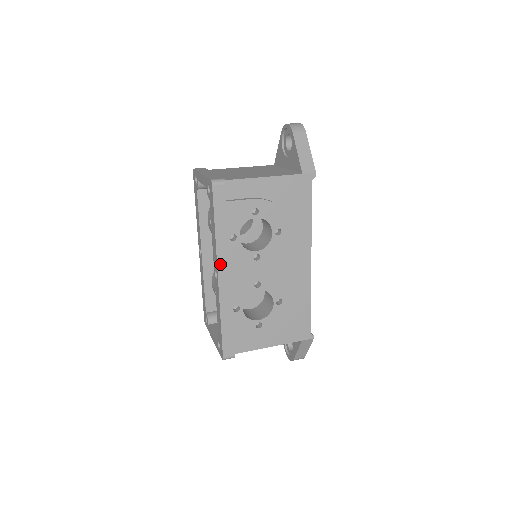
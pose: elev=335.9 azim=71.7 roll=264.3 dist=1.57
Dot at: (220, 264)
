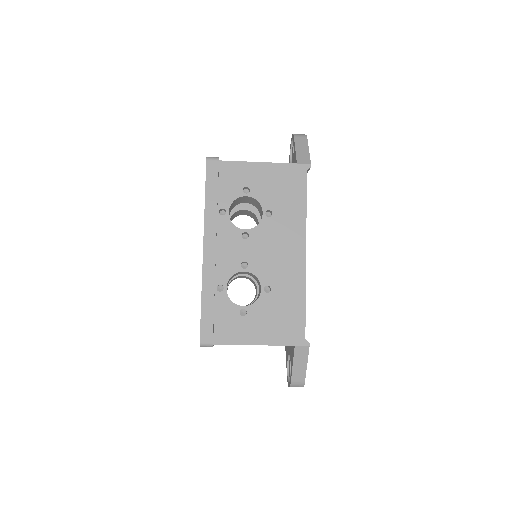
Dot at: (207, 235)
